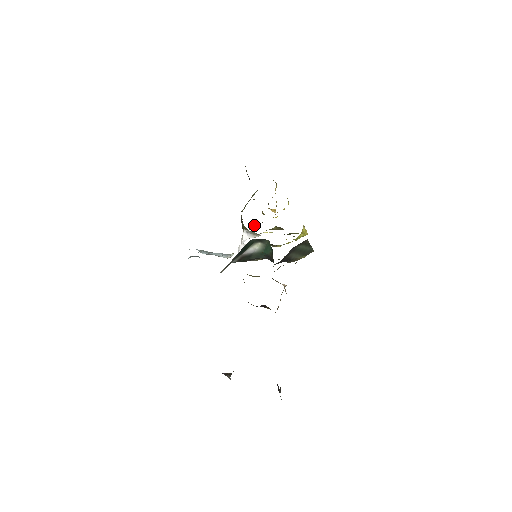
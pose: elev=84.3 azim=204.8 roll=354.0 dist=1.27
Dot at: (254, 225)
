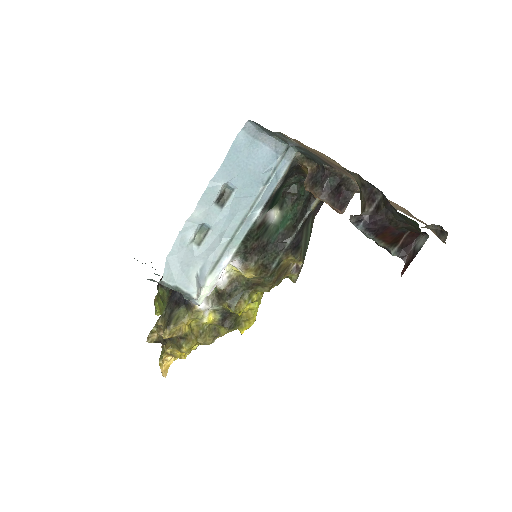
Dot at: (182, 326)
